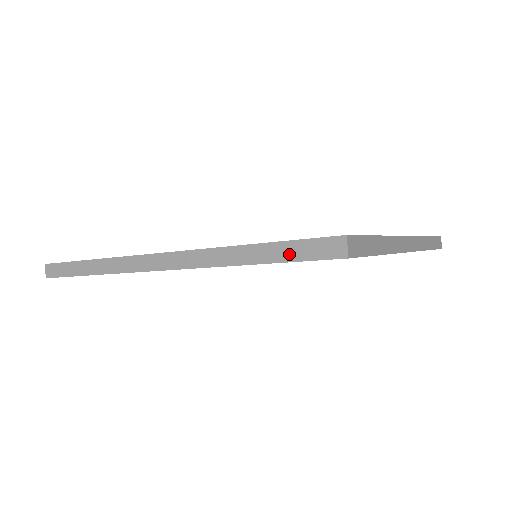
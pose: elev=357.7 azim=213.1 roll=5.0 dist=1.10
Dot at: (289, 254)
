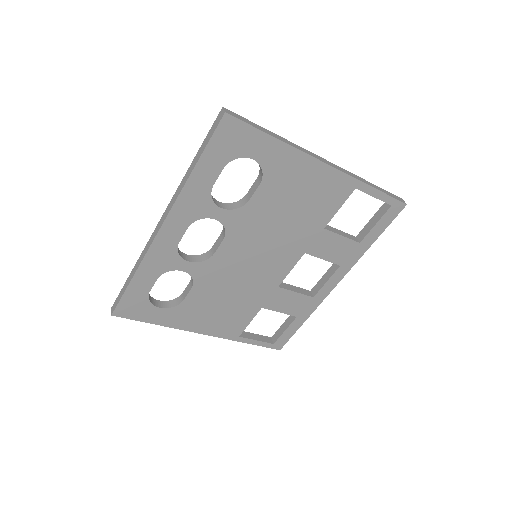
Dot at: (206, 143)
